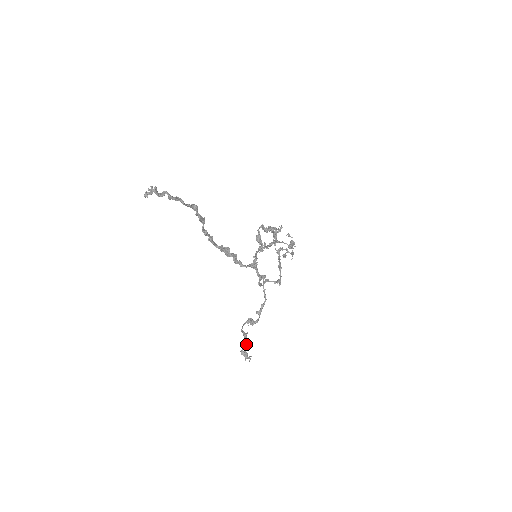
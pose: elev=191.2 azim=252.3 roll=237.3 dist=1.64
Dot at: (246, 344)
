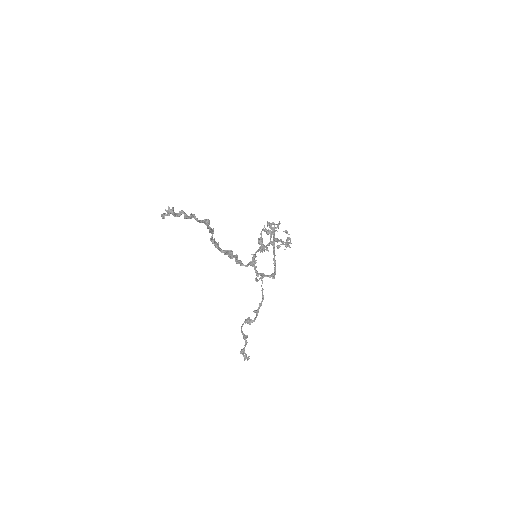
Dot at: (245, 345)
